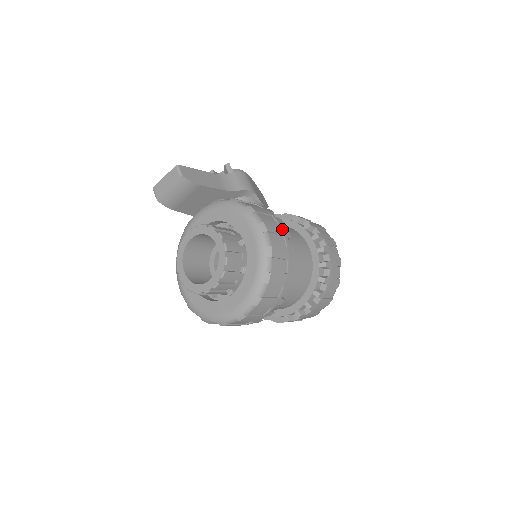
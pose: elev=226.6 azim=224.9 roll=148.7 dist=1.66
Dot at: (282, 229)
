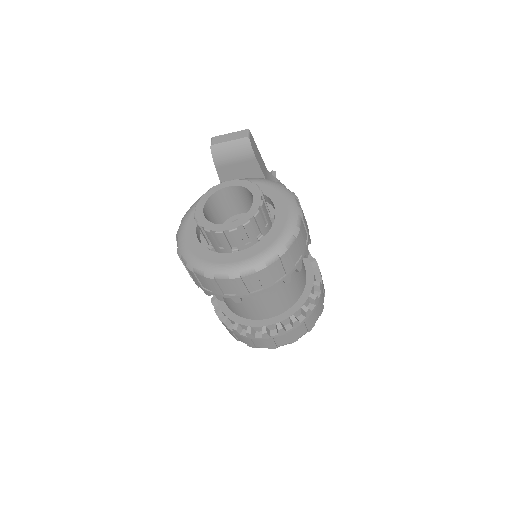
Dot at: (308, 230)
